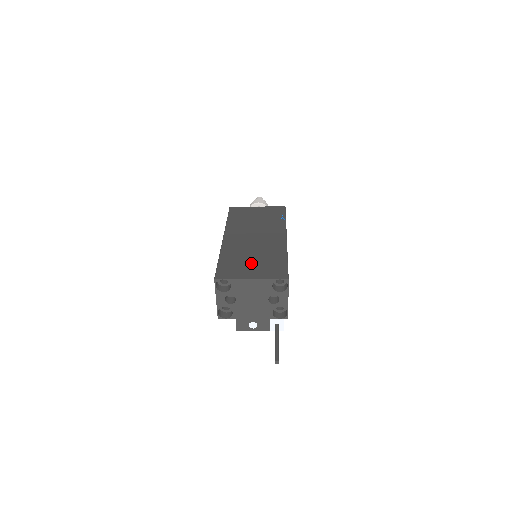
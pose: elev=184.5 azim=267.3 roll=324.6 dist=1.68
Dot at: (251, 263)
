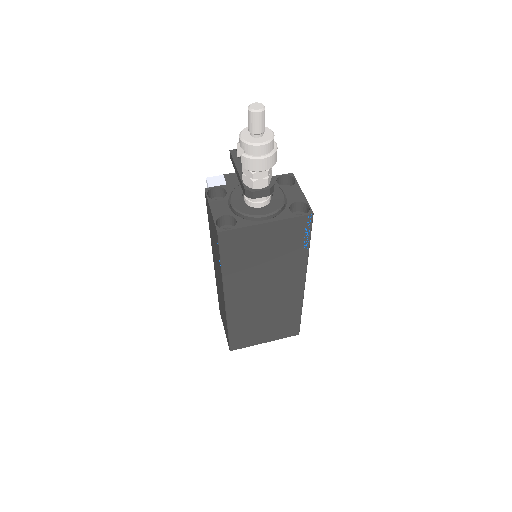
Dot at: (264, 328)
